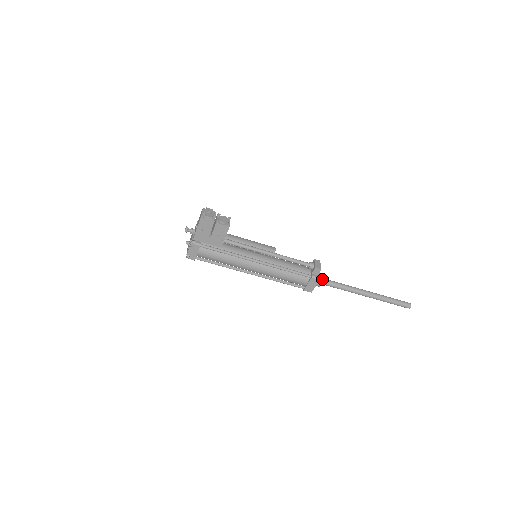
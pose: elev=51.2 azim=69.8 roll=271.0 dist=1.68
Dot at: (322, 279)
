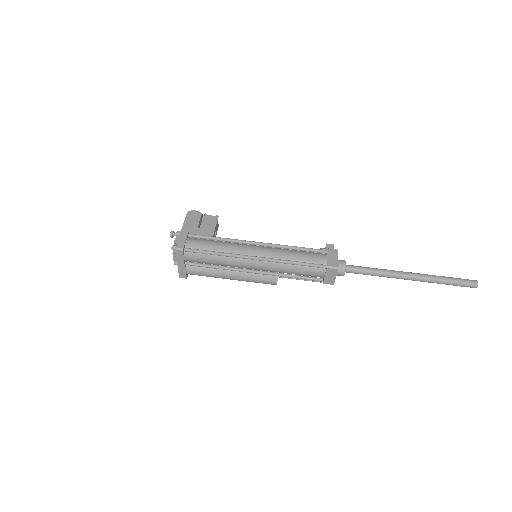
Dot at: (343, 260)
